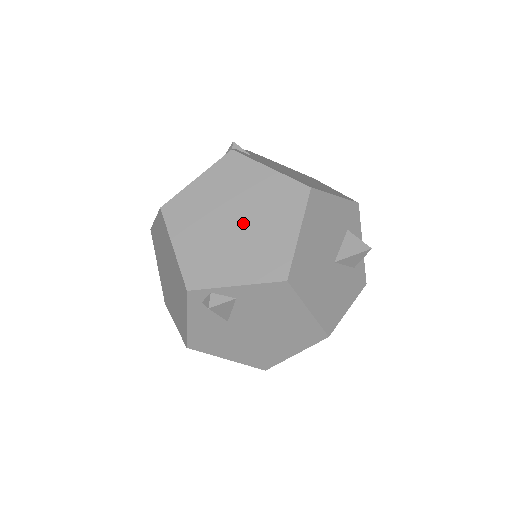
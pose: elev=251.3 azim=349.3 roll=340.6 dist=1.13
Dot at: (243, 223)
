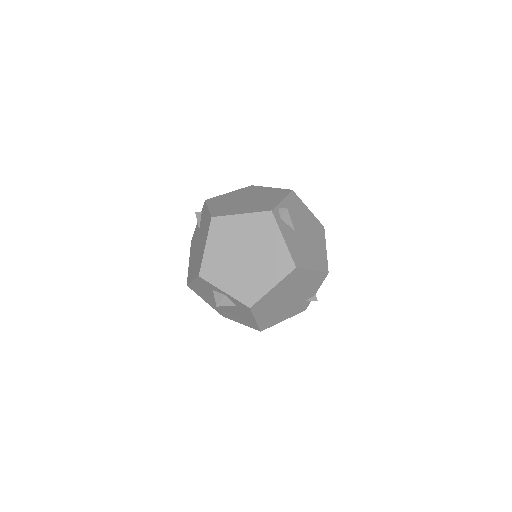
Dot at: (250, 198)
